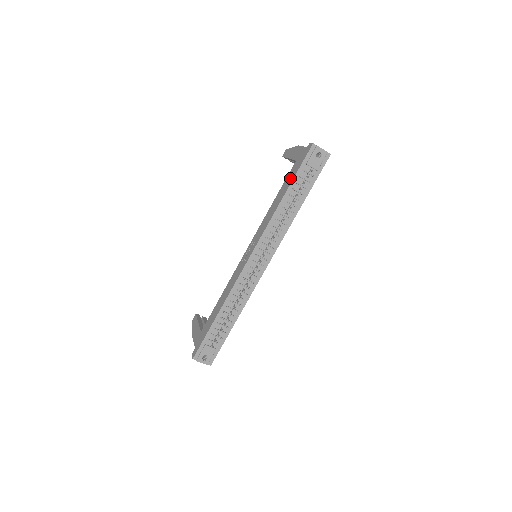
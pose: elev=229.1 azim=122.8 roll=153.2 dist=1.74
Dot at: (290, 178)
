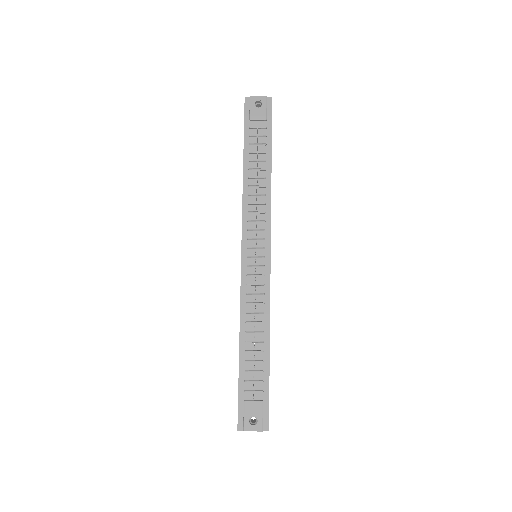
Dot at: occluded
